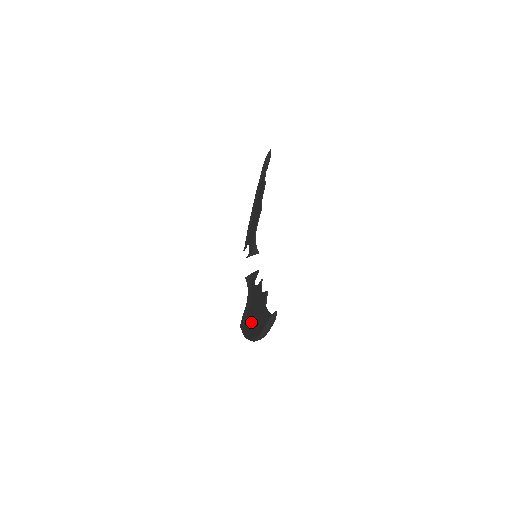
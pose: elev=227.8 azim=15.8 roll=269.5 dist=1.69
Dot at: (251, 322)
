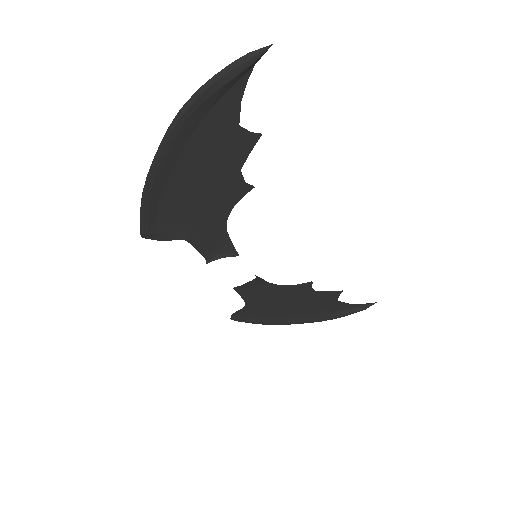
Dot at: (178, 183)
